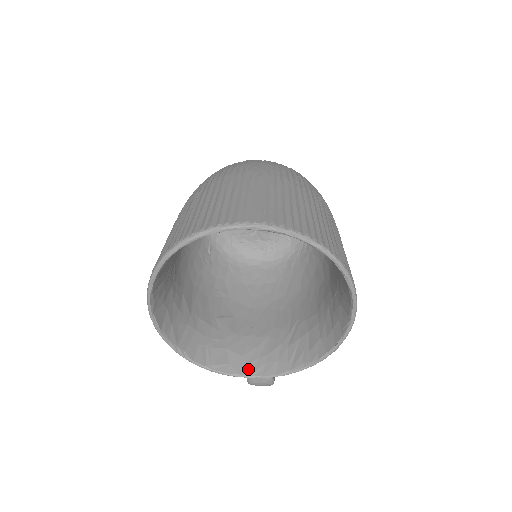
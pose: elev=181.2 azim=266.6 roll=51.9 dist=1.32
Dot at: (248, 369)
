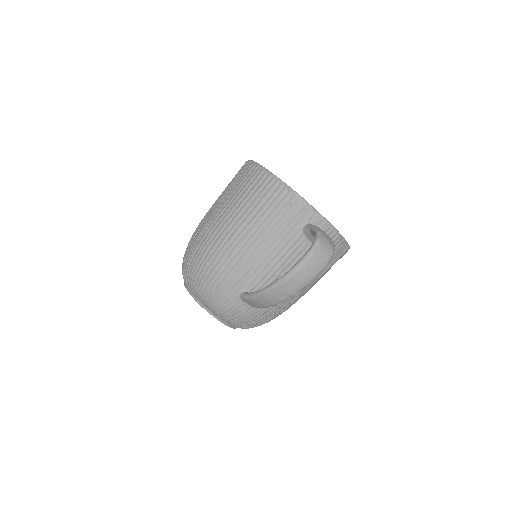
Dot at: (314, 217)
